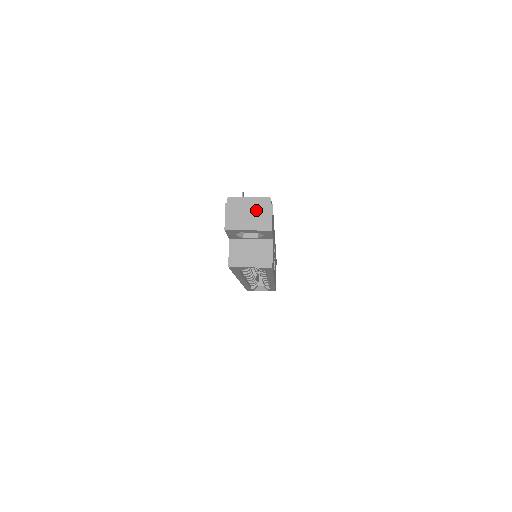
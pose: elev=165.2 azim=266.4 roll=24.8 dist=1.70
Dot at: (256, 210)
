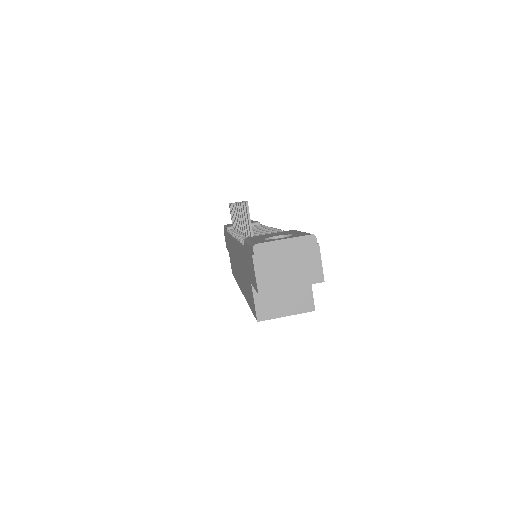
Dot at: (297, 257)
